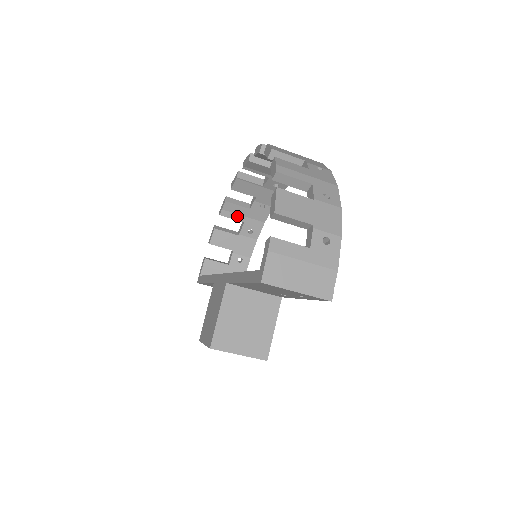
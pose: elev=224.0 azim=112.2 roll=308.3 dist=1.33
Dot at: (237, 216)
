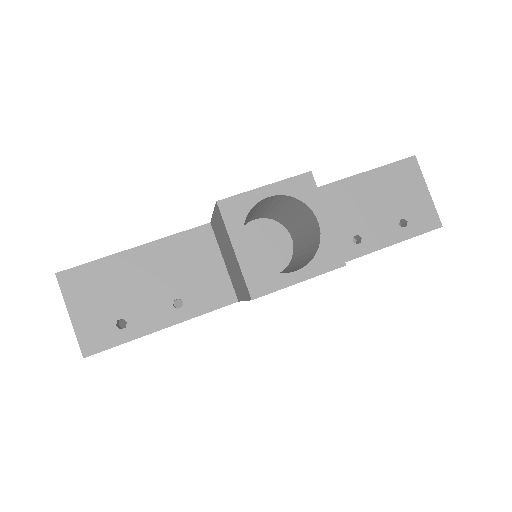
Dot at: occluded
